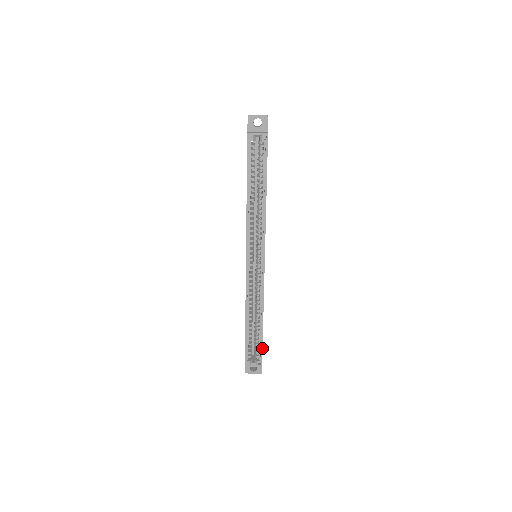
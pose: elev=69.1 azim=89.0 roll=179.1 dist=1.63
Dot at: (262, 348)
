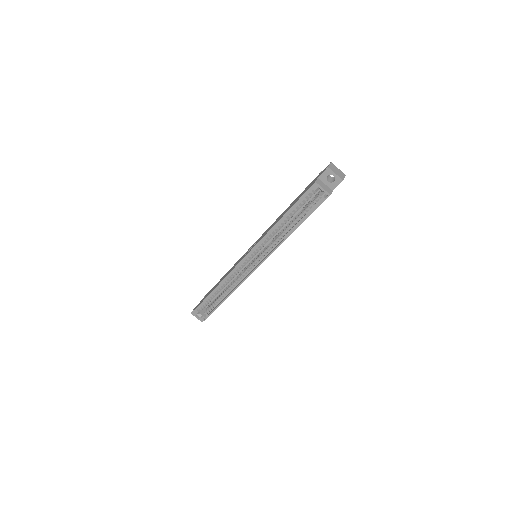
Dot at: occluded
